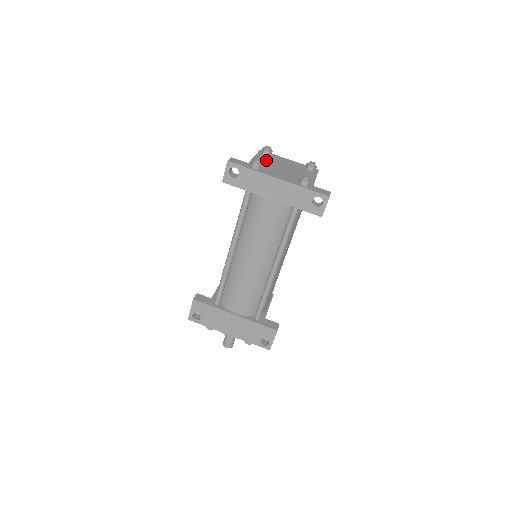
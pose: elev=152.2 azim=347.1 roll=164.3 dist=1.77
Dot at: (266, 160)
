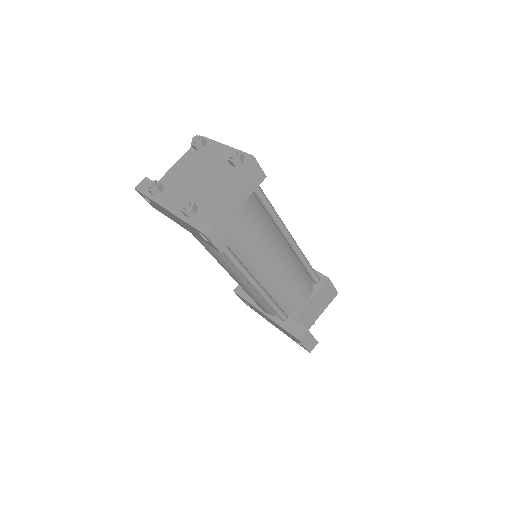
Dot at: (187, 164)
